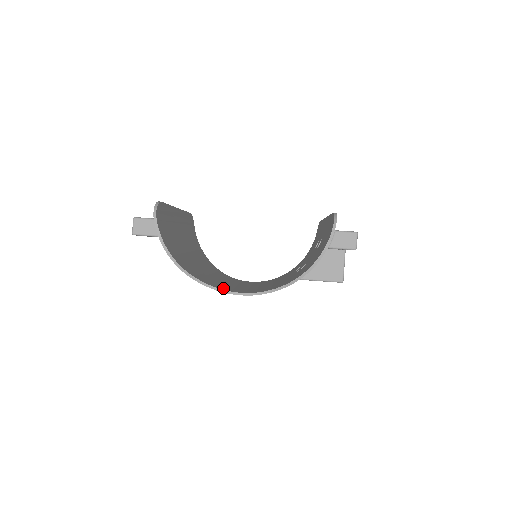
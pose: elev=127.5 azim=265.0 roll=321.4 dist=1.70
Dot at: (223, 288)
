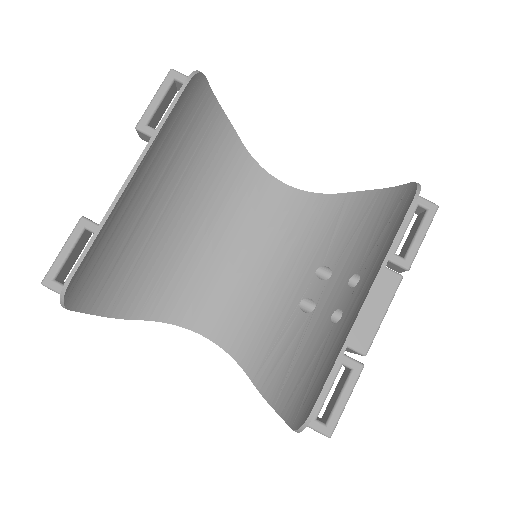
Dot at: (187, 315)
